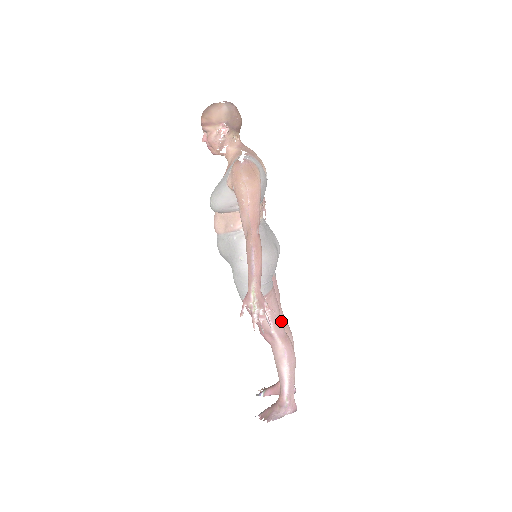
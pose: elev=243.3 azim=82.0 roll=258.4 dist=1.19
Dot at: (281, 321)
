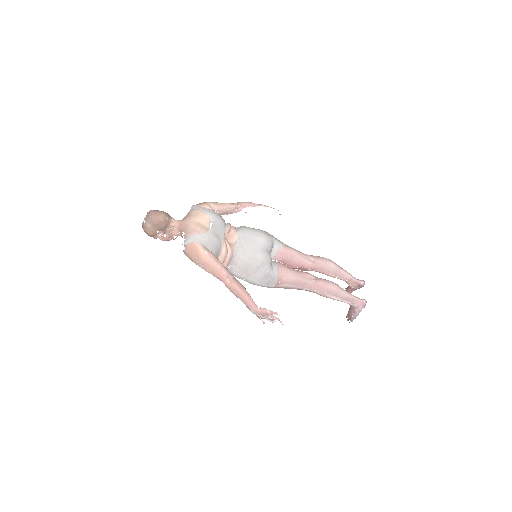
Dot at: (304, 279)
